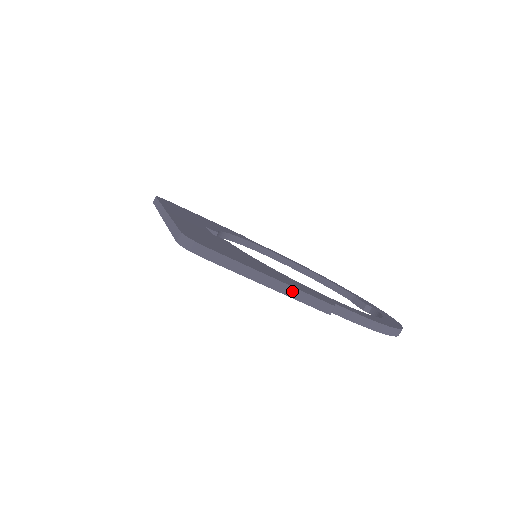
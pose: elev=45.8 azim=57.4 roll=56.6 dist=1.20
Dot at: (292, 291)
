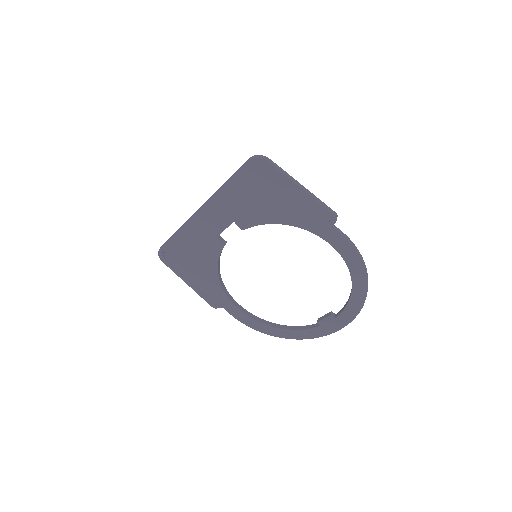
Dot at: (315, 197)
